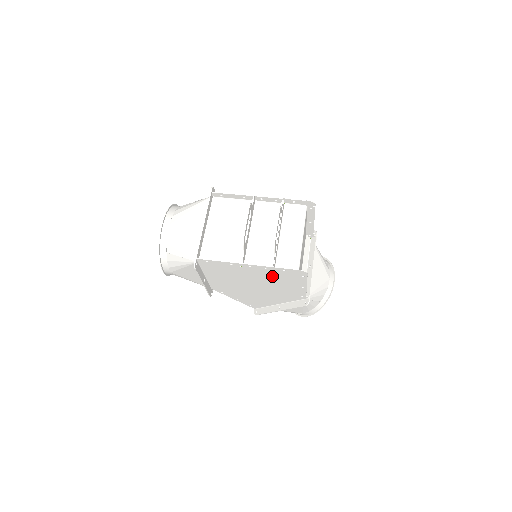
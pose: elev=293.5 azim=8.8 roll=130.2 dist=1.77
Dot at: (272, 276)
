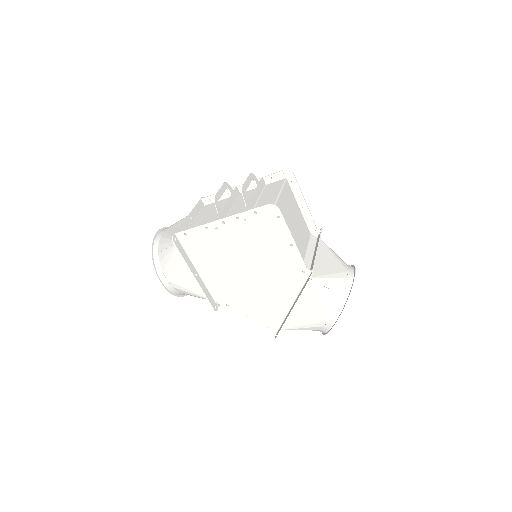
Dot at: (252, 235)
